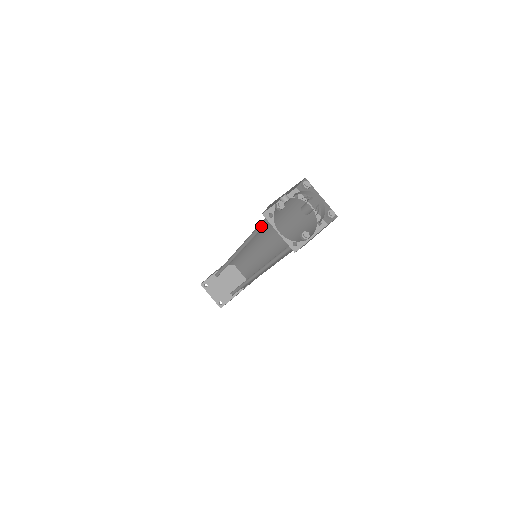
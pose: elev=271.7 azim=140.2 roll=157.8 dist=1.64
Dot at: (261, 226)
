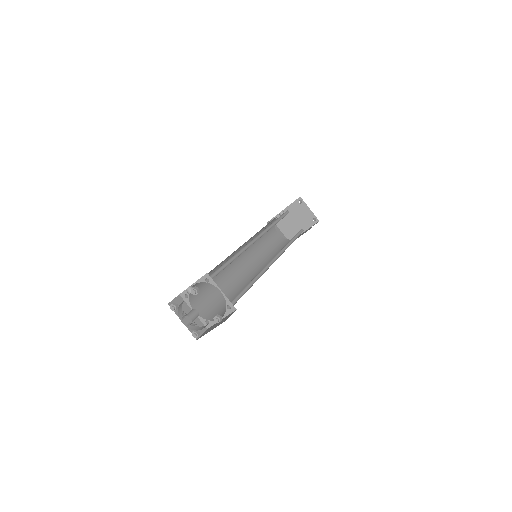
Dot at: occluded
